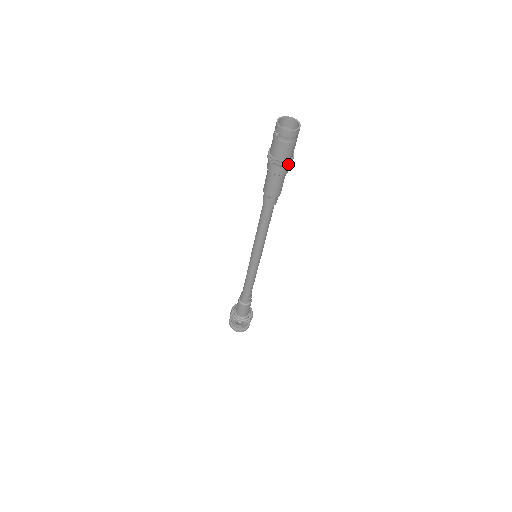
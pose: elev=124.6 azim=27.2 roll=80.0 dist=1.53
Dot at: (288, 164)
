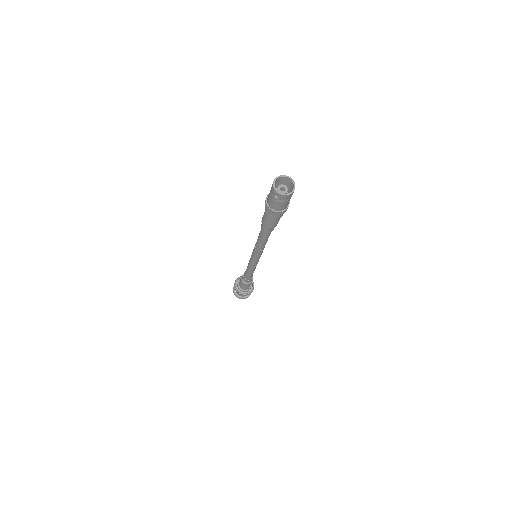
Dot at: occluded
